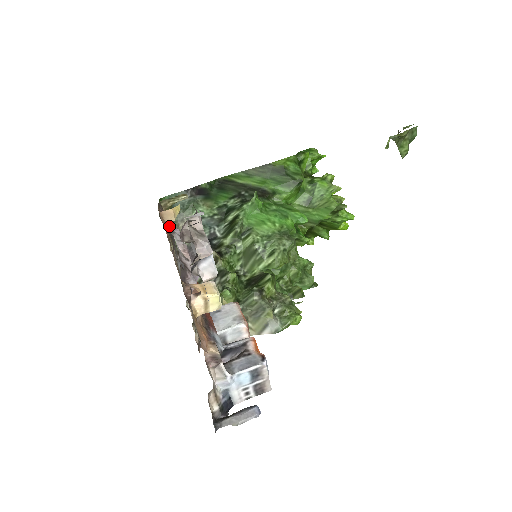
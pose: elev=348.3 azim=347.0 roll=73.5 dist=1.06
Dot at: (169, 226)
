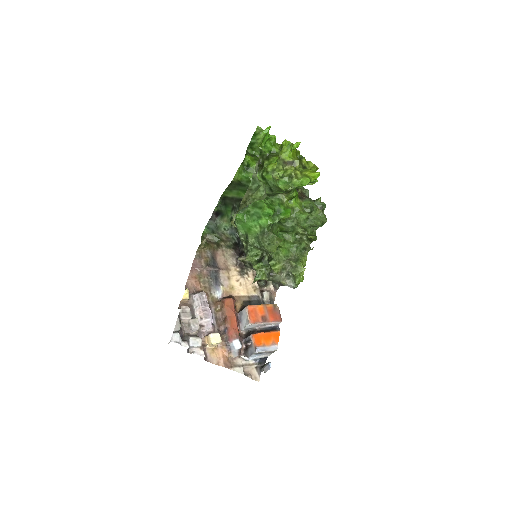
Dot at: (191, 299)
